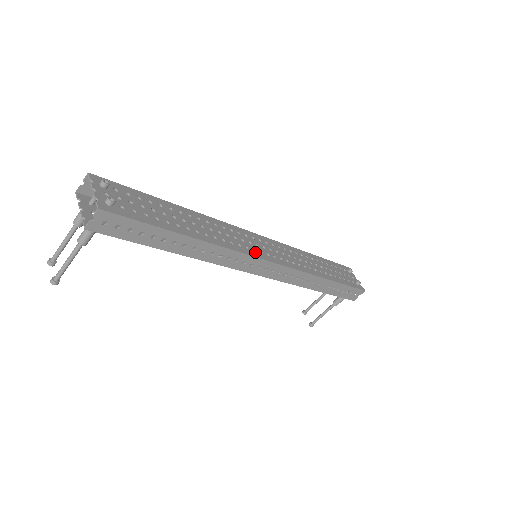
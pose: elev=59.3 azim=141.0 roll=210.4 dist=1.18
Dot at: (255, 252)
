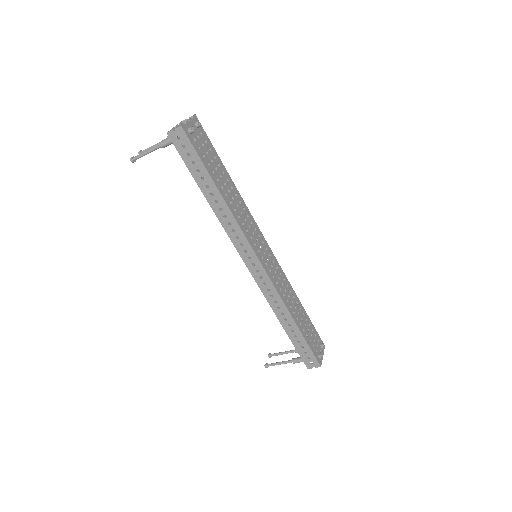
Dot at: (254, 245)
